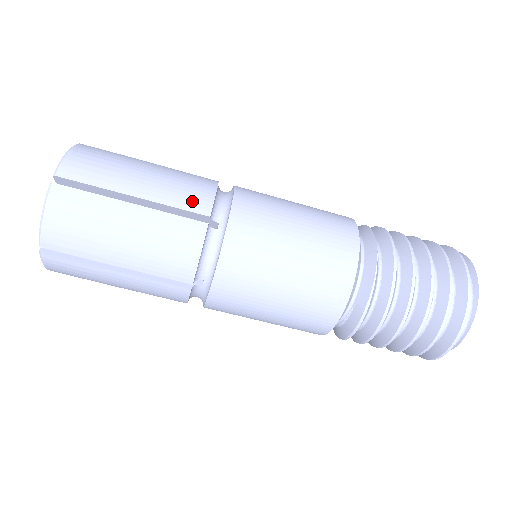
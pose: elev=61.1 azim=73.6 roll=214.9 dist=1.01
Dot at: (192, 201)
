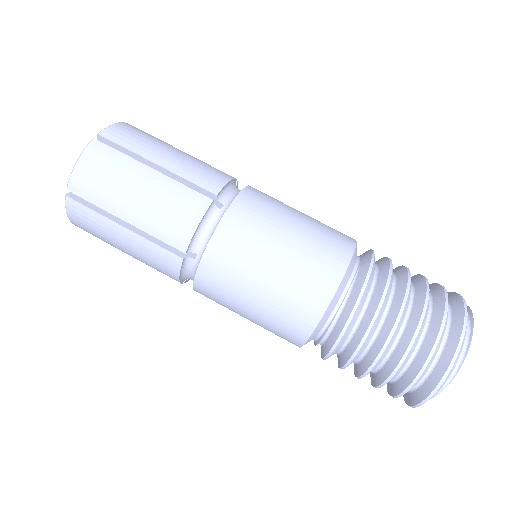
Dot at: occluded
